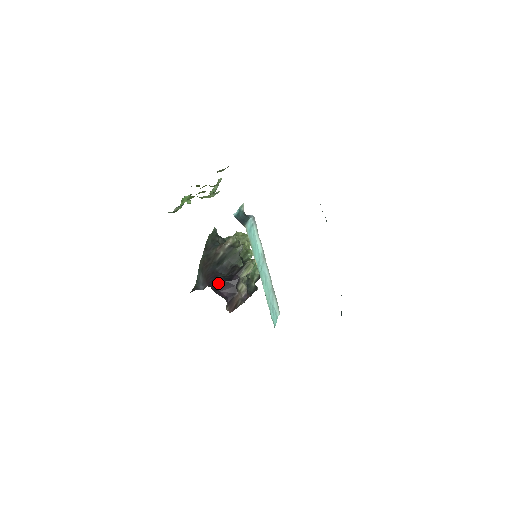
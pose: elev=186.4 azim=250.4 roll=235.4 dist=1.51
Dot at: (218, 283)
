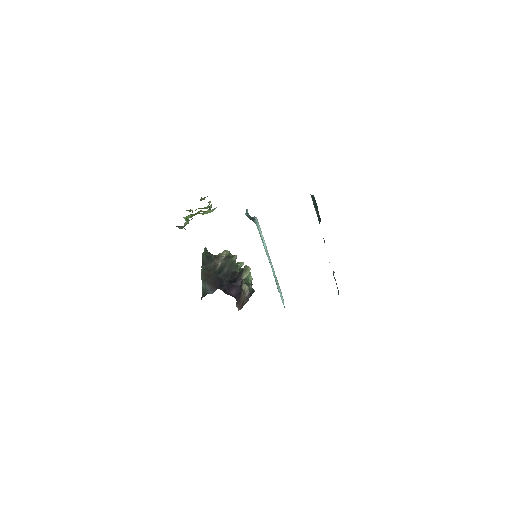
Dot at: (225, 286)
